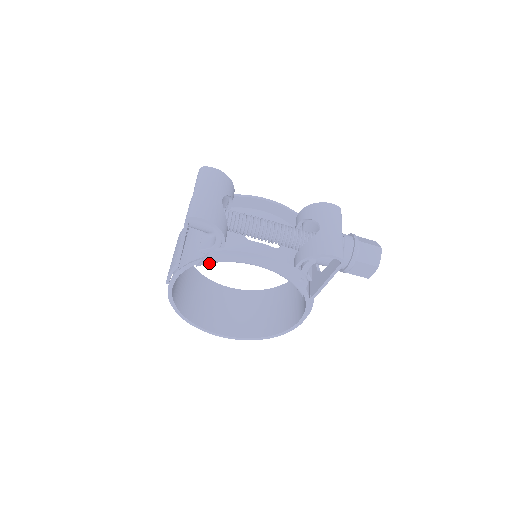
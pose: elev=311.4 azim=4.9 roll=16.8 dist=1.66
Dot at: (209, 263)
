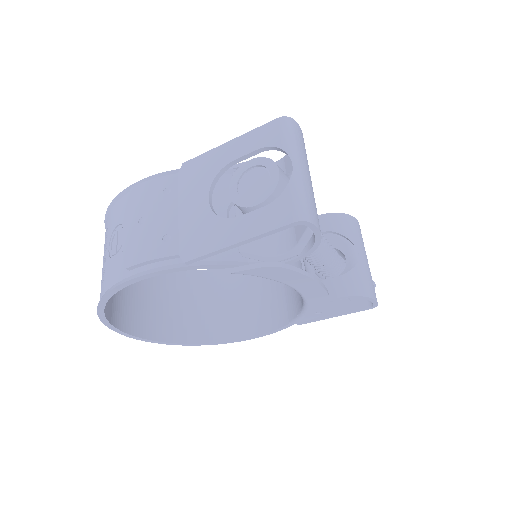
Dot at: (246, 274)
